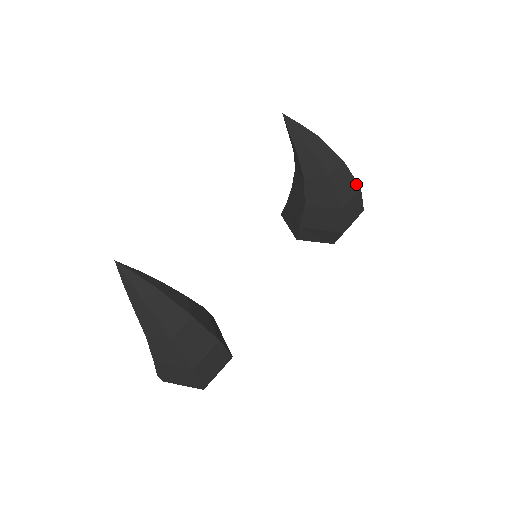
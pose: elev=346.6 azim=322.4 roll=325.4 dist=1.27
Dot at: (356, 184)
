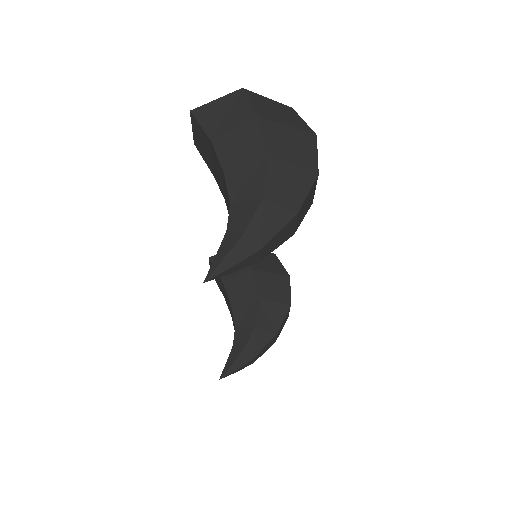
Dot at: (314, 184)
